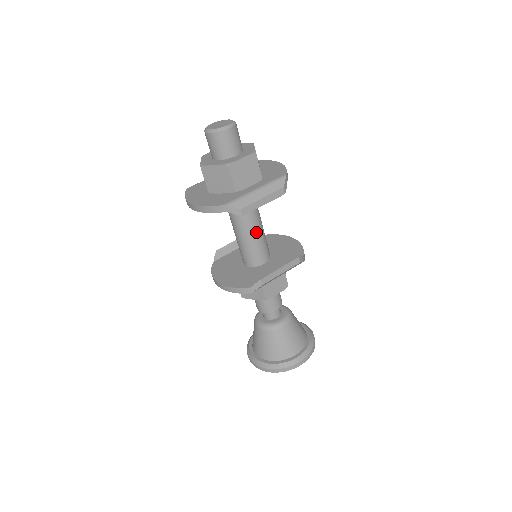
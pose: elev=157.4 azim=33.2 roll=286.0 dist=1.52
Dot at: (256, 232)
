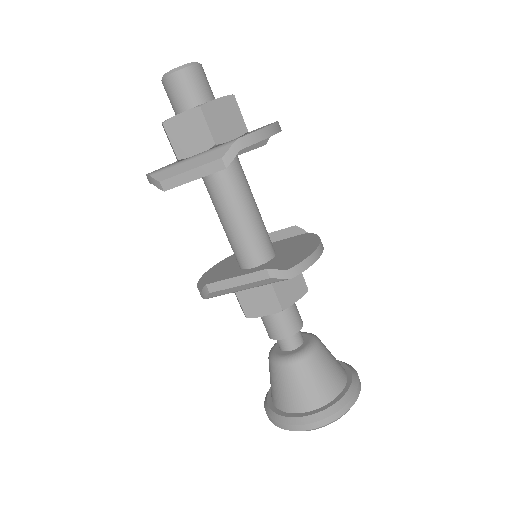
Dot at: (233, 221)
